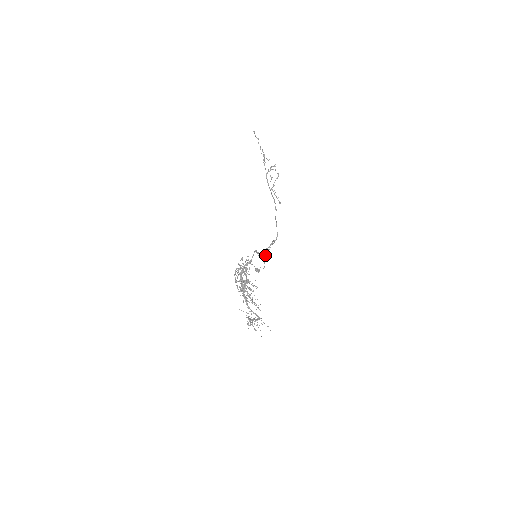
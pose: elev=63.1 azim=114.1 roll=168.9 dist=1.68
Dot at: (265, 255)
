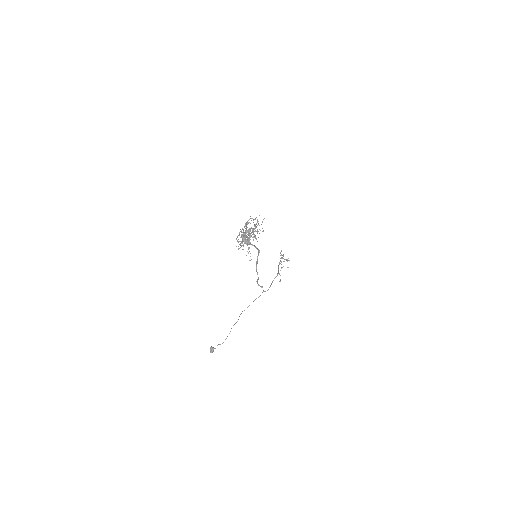
Dot at: (237, 321)
